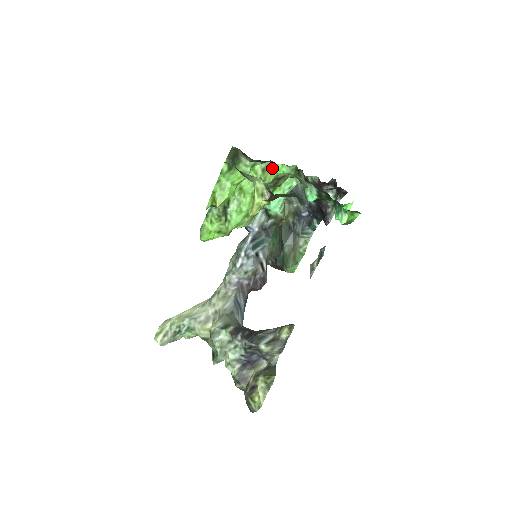
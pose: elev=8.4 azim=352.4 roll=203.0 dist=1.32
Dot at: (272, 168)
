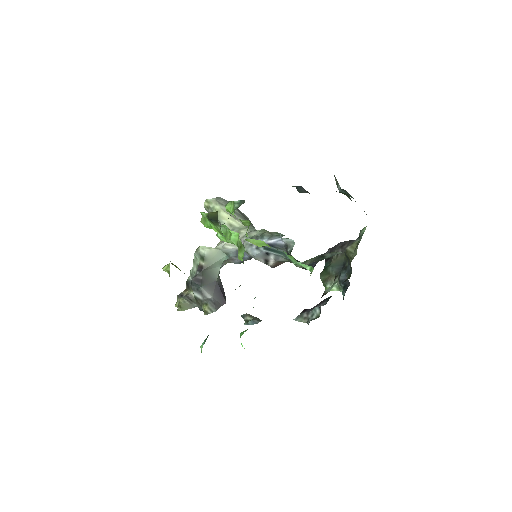
Dot at: (242, 255)
